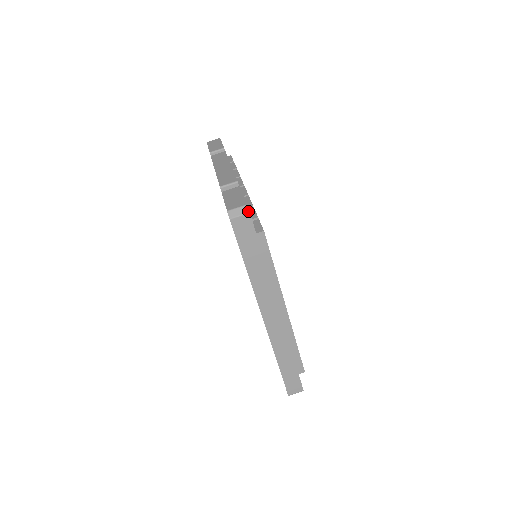
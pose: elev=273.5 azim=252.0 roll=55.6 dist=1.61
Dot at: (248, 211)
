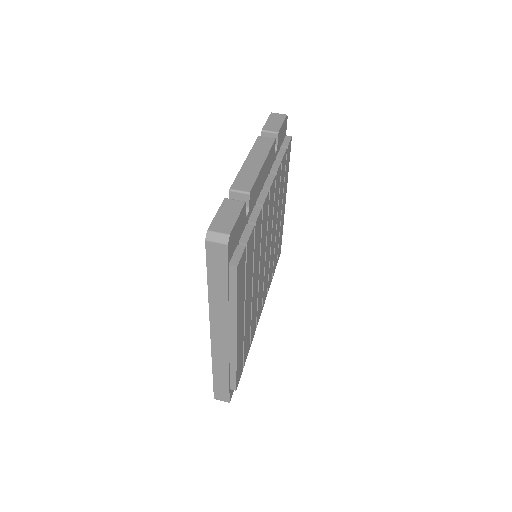
Dot at: (227, 242)
